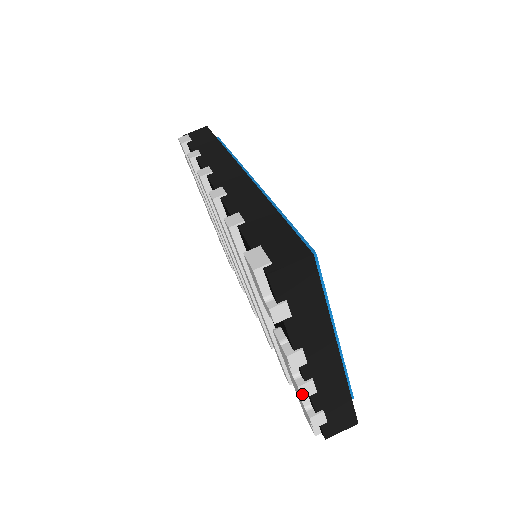
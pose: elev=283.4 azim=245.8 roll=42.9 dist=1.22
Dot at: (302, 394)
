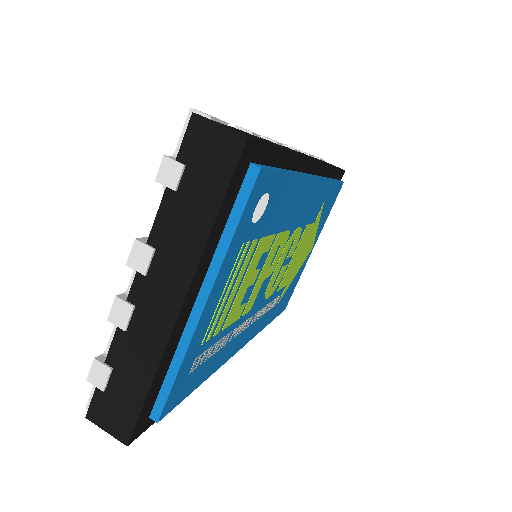
Dot at: (112, 312)
